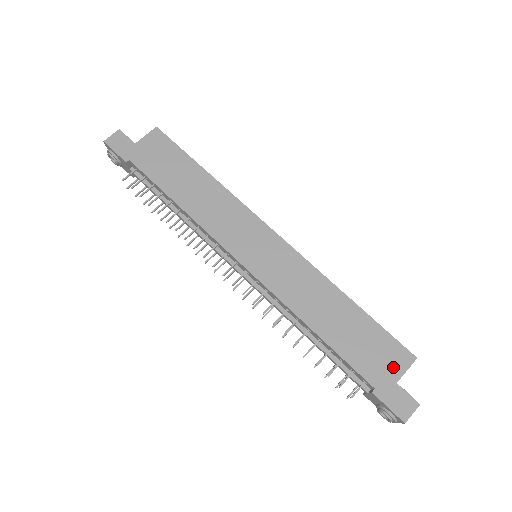
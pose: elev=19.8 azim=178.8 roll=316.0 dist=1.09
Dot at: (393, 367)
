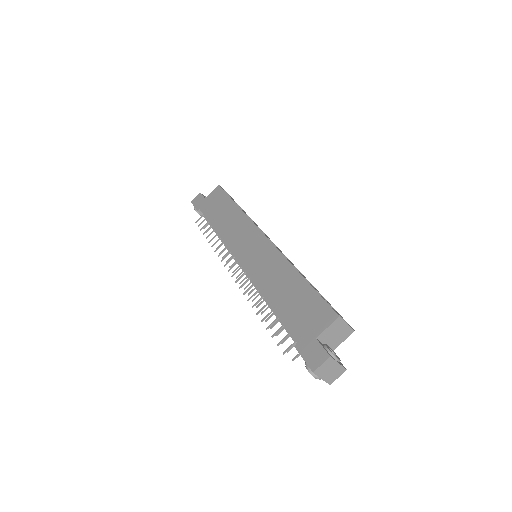
Dot at: (317, 325)
